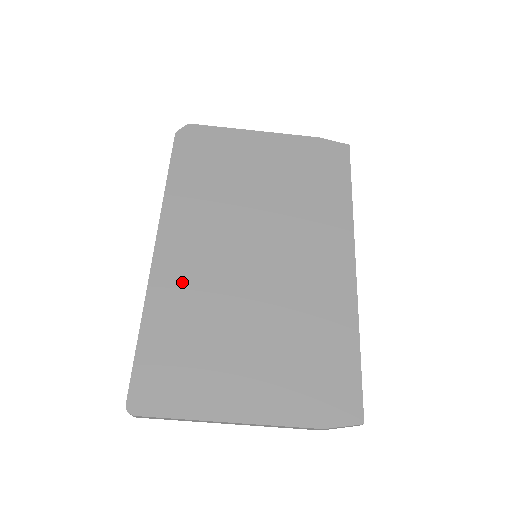
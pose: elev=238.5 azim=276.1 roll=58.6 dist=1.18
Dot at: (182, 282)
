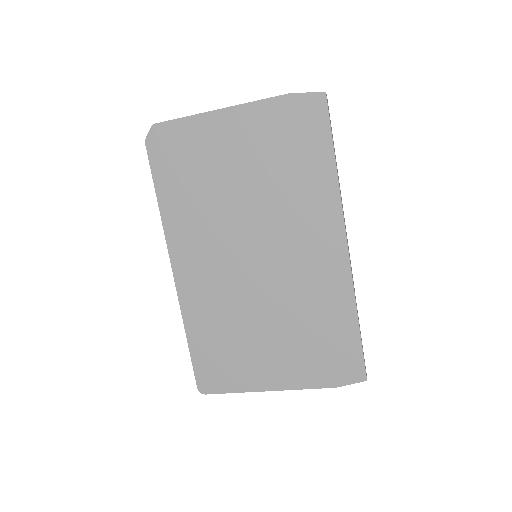
Dot at: (203, 296)
